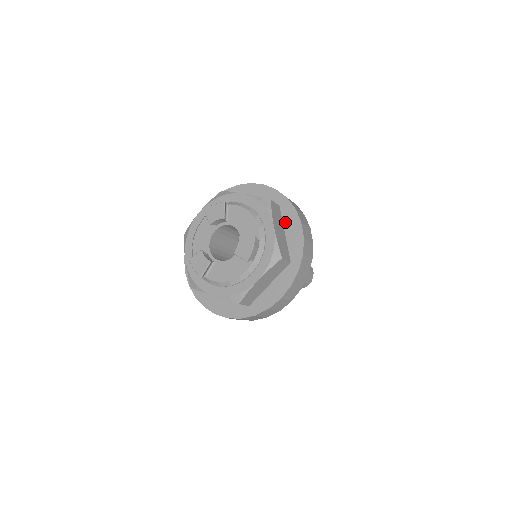
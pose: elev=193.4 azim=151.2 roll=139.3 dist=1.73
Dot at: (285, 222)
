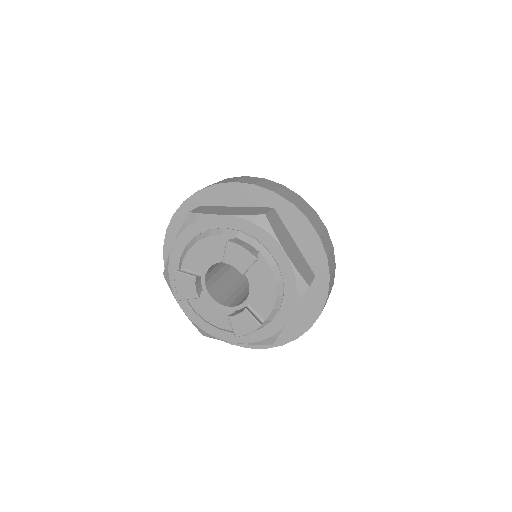
Dot at: (306, 297)
